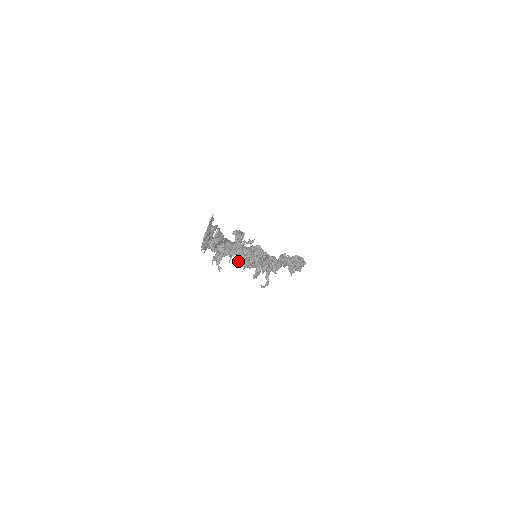
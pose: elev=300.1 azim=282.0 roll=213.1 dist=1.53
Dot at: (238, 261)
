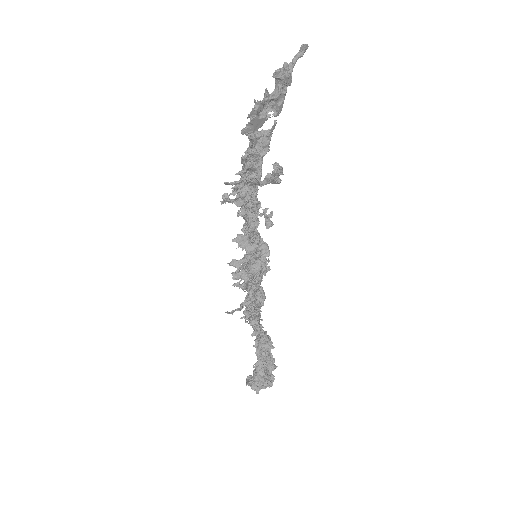
Dot at: (238, 236)
